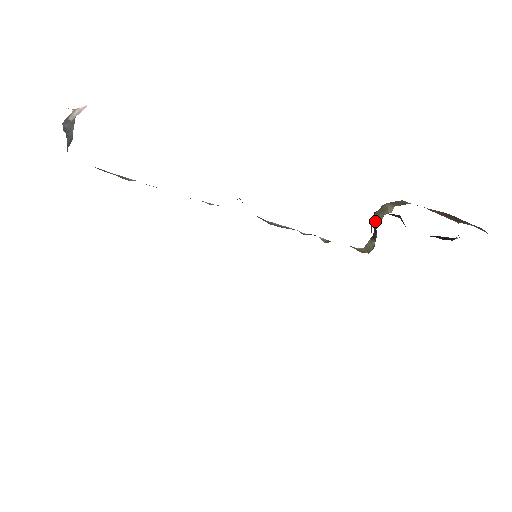
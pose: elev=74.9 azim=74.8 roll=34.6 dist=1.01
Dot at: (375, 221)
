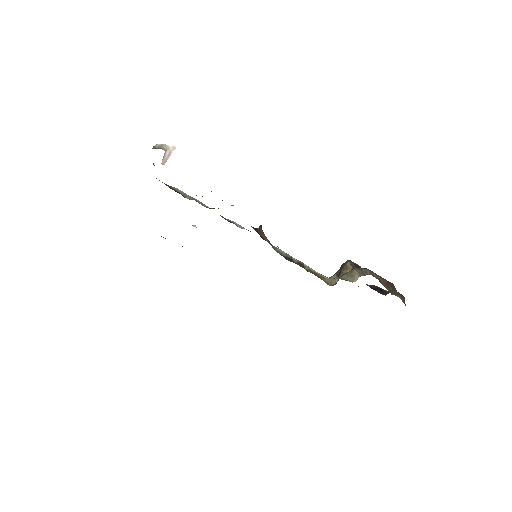
Dot at: (344, 271)
